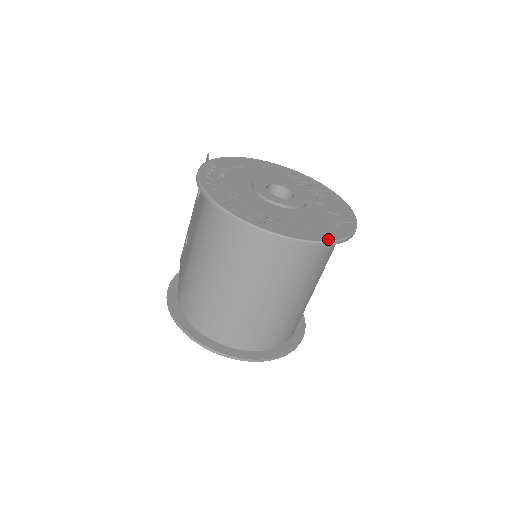
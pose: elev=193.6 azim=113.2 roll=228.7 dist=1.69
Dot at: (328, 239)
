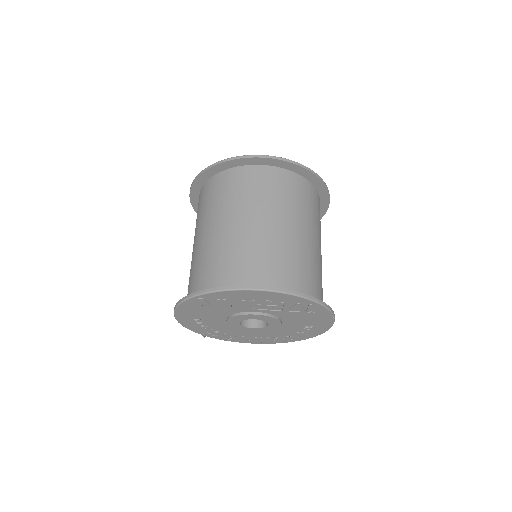
Dot at: (284, 160)
